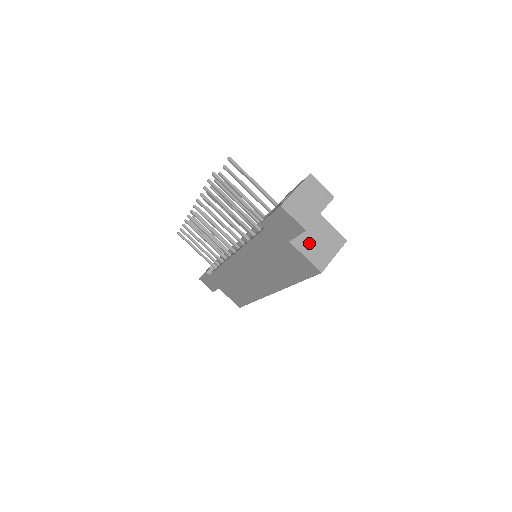
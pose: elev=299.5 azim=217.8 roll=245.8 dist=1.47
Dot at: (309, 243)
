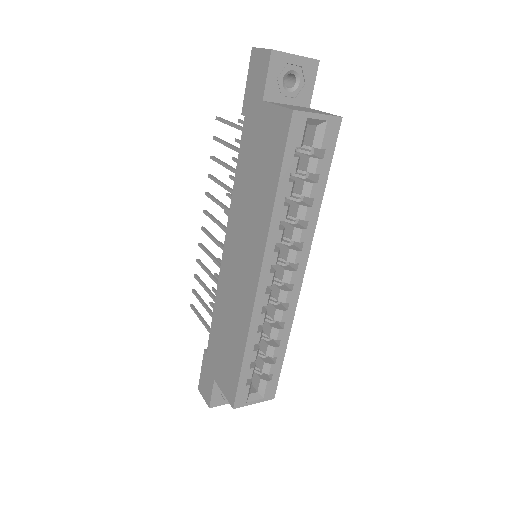
Dot at: (288, 106)
